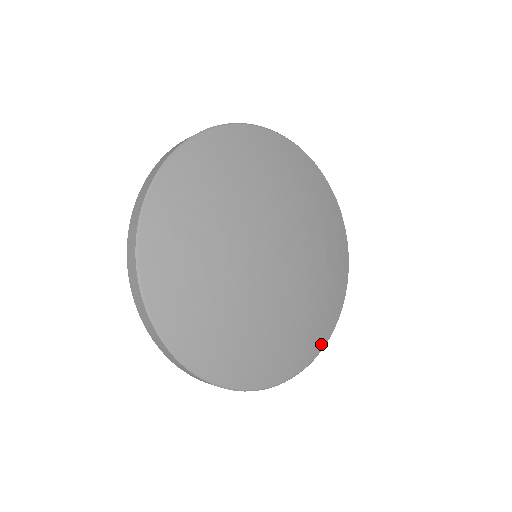
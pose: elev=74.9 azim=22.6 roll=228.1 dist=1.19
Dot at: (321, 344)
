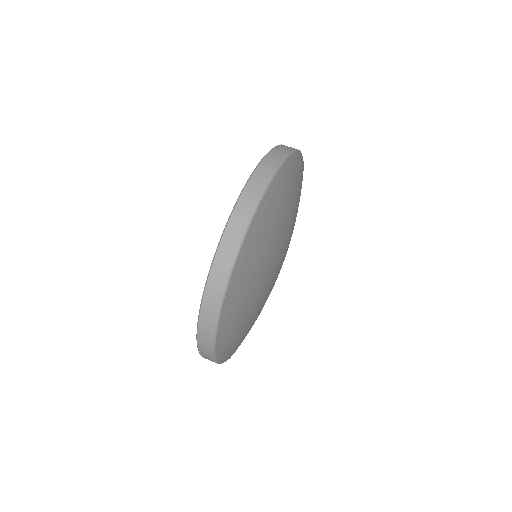
Dot at: occluded
